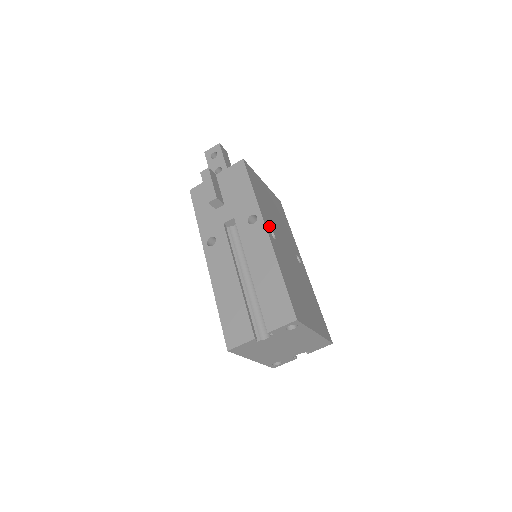
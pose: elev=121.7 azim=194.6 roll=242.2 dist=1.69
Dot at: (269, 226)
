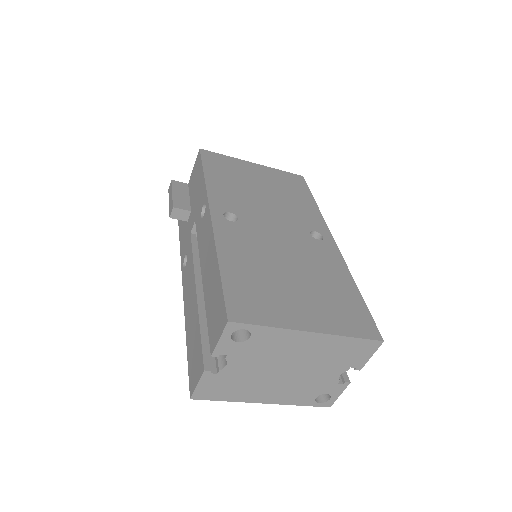
Dot at: (225, 209)
